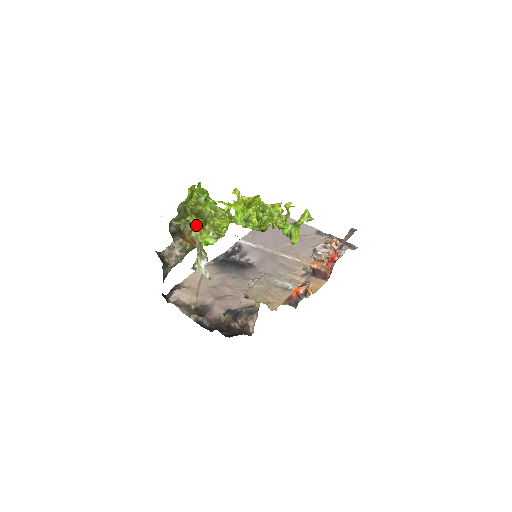
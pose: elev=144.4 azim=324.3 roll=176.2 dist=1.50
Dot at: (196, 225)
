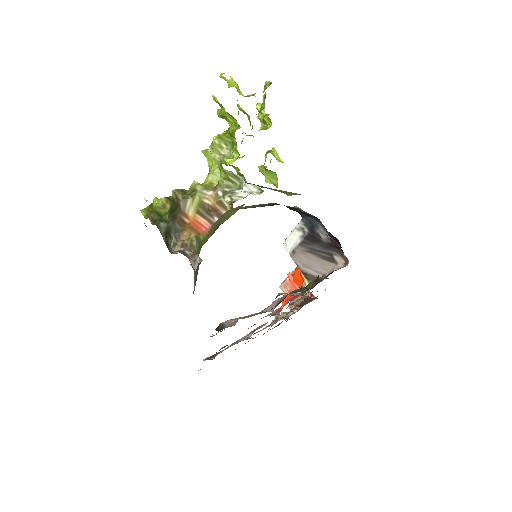
Dot at: (194, 181)
